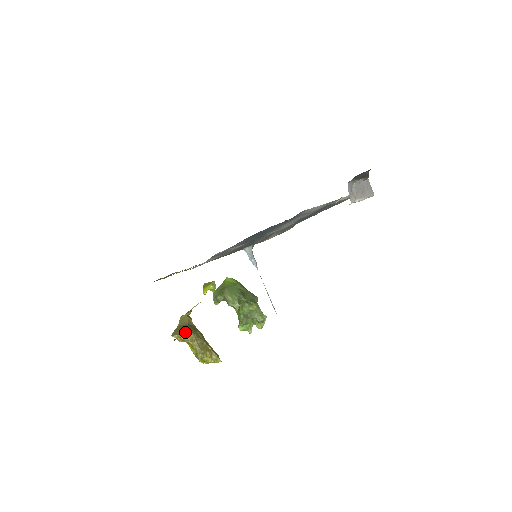
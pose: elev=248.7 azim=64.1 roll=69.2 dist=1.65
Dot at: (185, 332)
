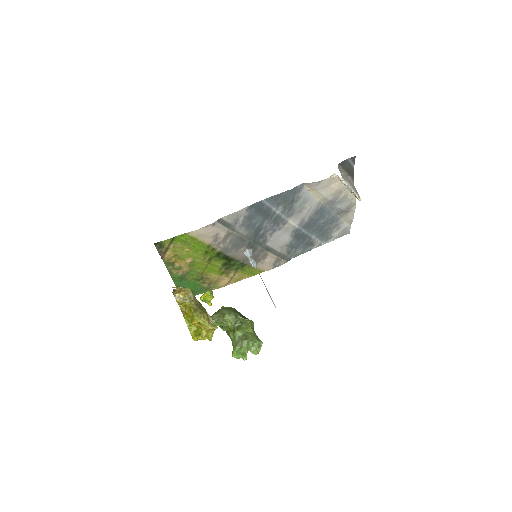
Dot at: occluded
